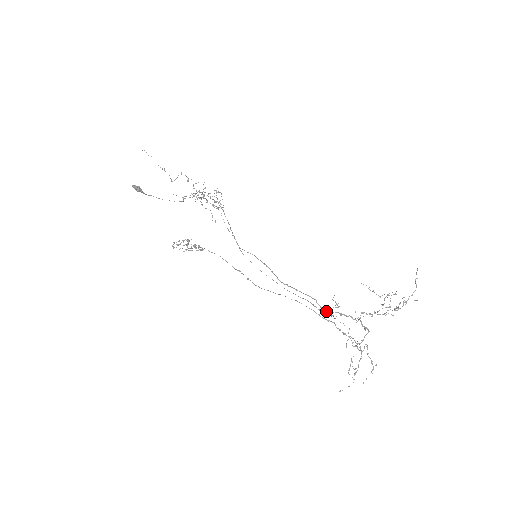
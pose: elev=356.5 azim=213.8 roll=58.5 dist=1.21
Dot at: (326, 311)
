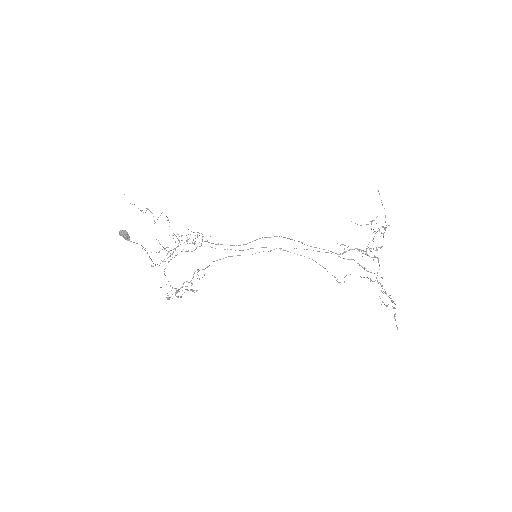
Dot at: occluded
